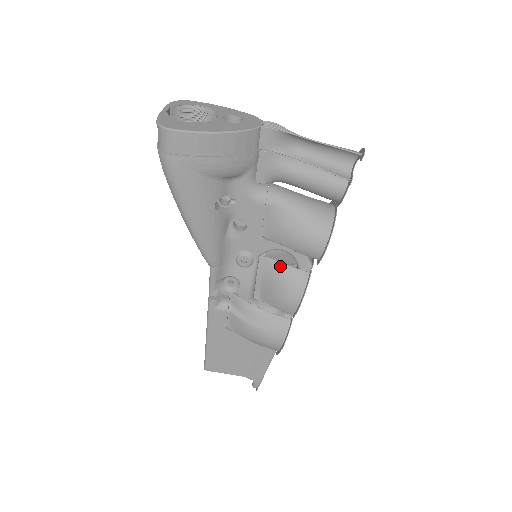
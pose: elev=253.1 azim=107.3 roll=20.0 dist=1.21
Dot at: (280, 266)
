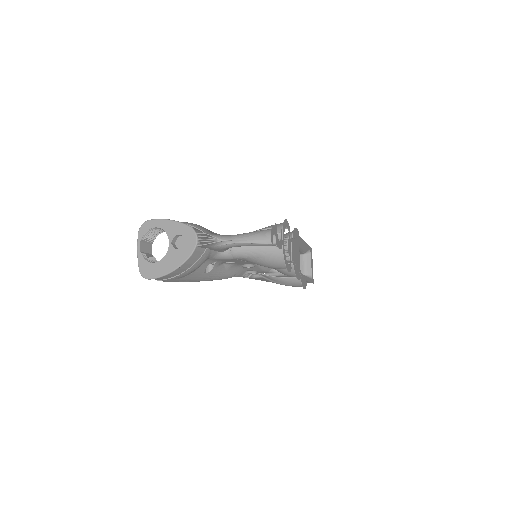
Dot at: occluded
